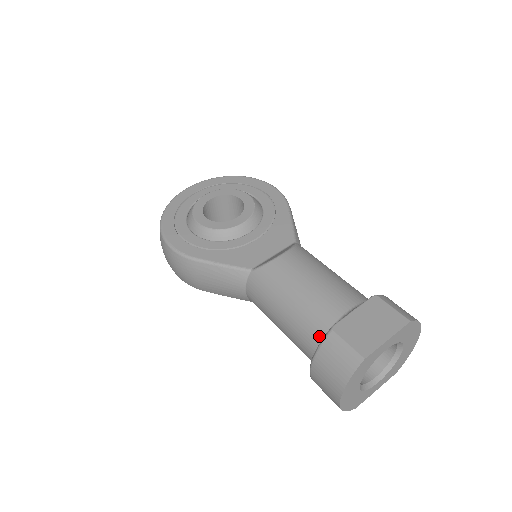
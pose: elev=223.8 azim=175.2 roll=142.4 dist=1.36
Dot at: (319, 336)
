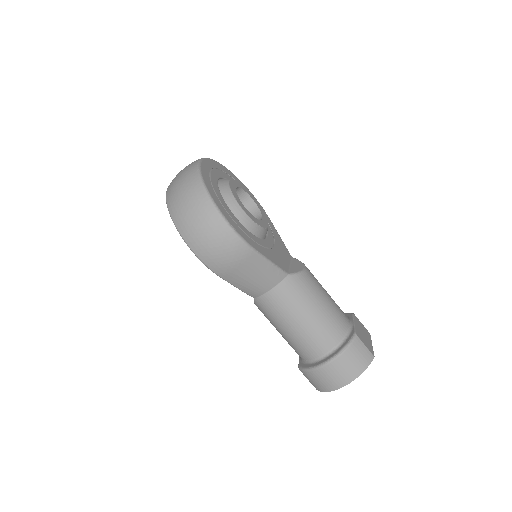
Dot at: (339, 338)
